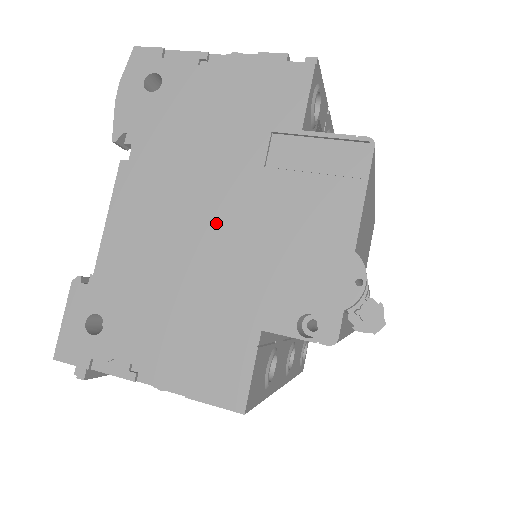
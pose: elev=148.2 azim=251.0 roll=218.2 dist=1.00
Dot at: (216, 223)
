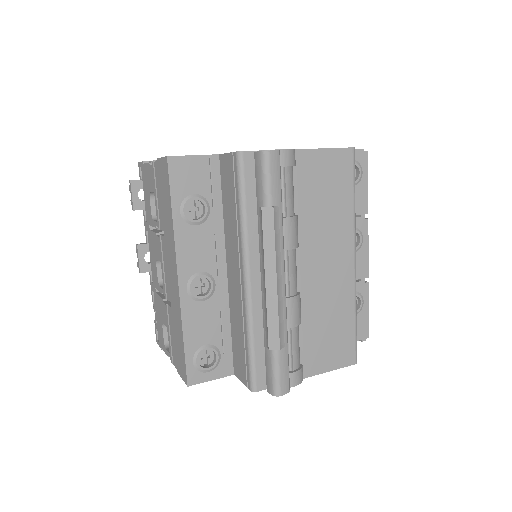
Dot at: occluded
